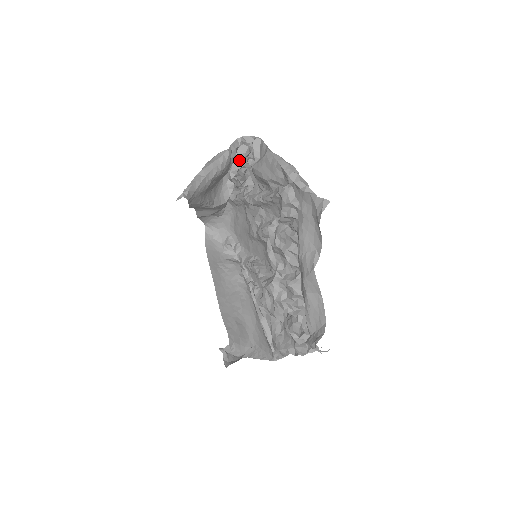
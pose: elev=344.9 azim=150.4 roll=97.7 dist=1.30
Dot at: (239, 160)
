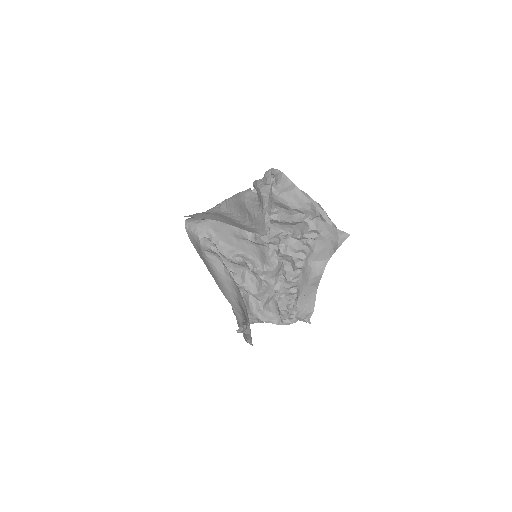
Dot at: occluded
